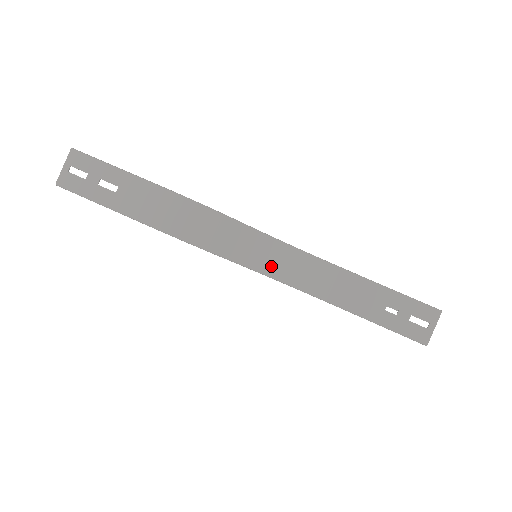
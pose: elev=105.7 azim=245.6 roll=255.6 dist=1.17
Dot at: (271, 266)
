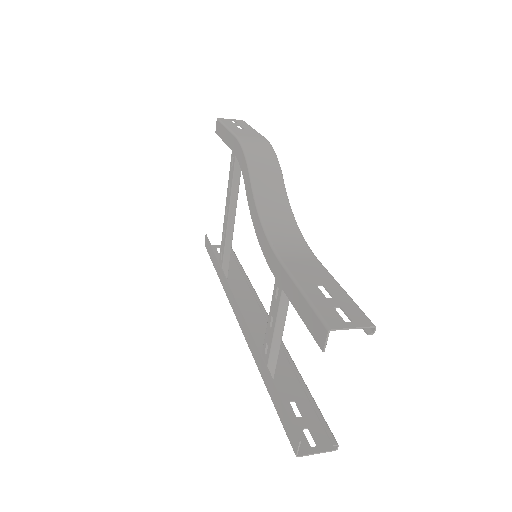
Dot at: (269, 213)
